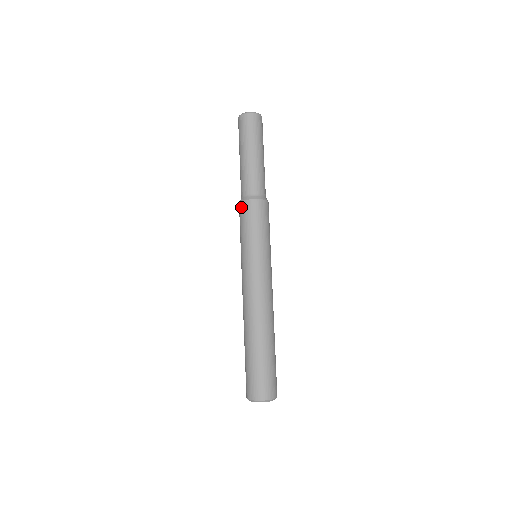
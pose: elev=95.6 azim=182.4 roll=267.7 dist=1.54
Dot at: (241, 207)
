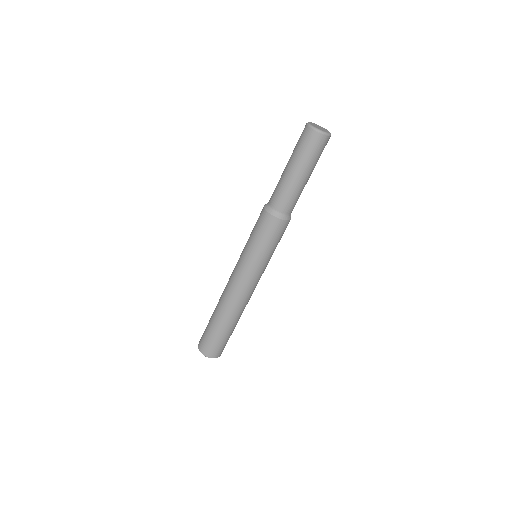
Dot at: (261, 211)
